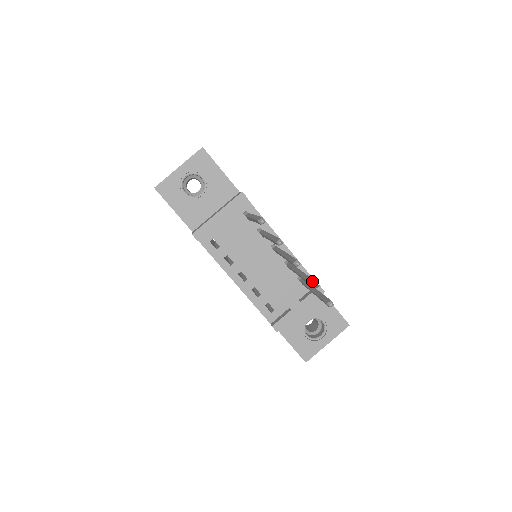
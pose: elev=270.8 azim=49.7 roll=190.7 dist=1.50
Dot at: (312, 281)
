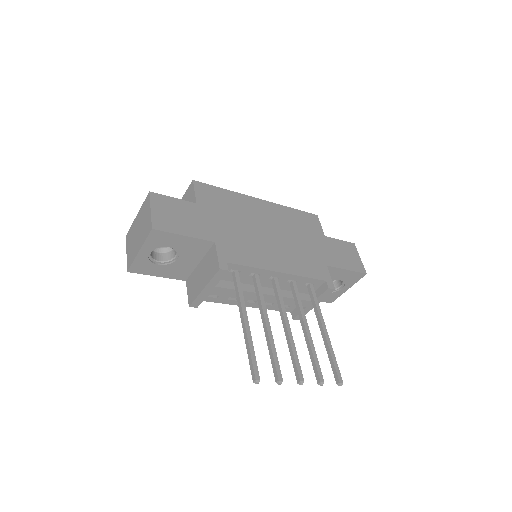
Dot at: (319, 382)
